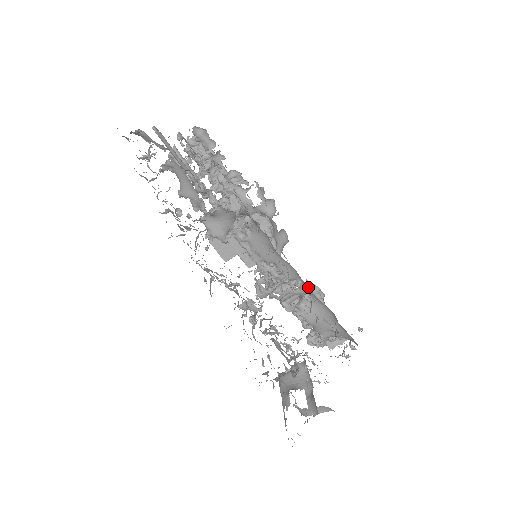
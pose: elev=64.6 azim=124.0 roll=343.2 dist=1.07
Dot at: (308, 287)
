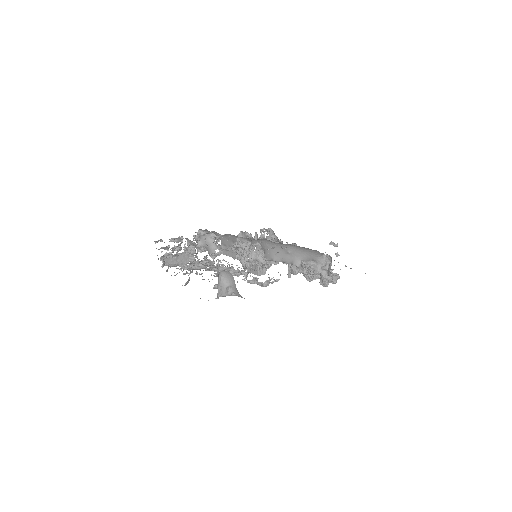
Dot at: occluded
